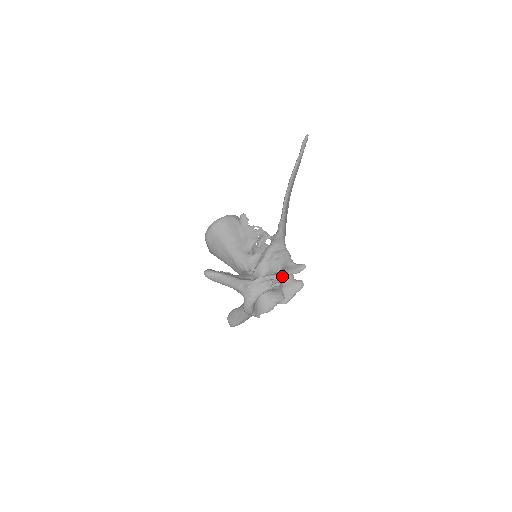
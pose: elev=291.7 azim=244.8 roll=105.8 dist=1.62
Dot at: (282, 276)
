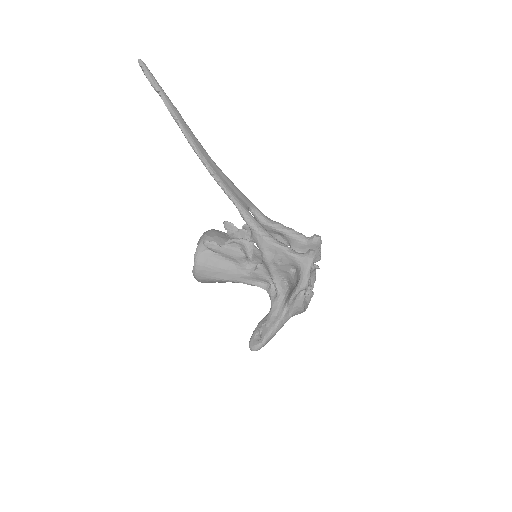
Dot at: (306, 284)
